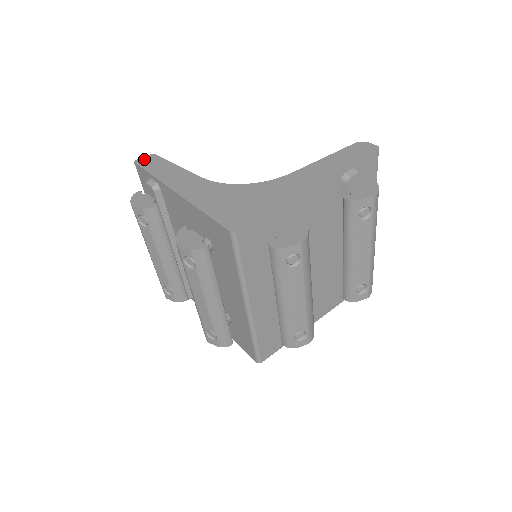
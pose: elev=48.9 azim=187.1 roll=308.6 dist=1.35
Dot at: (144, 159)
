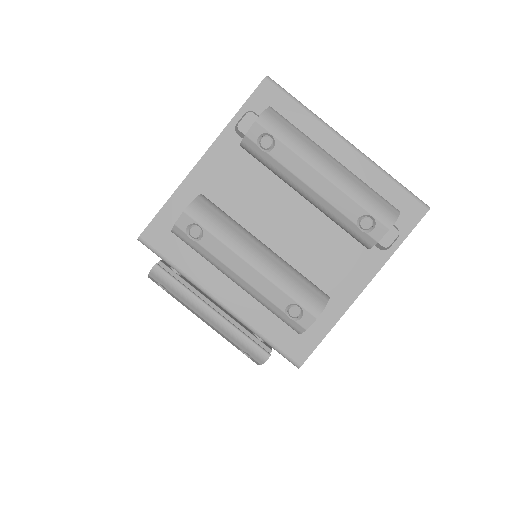
Dot at: occluded
